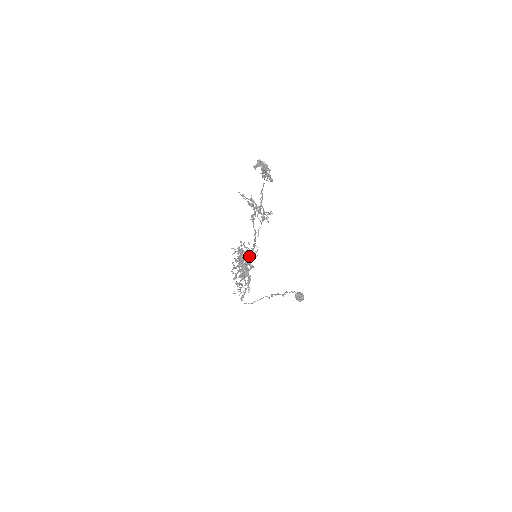
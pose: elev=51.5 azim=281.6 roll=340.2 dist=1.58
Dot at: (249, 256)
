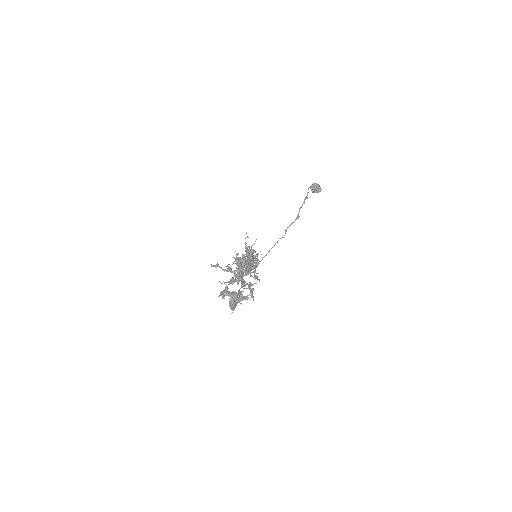
Dot at: occluded
